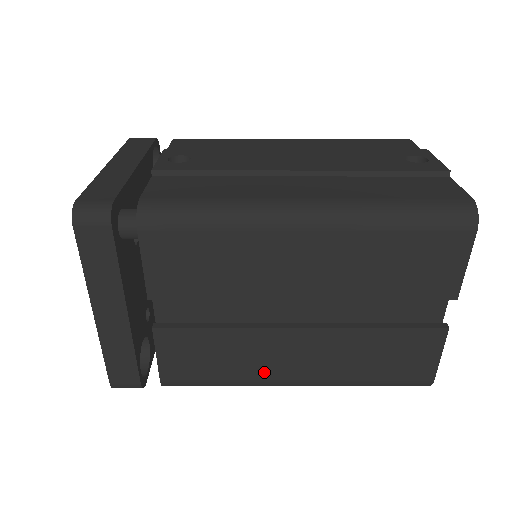
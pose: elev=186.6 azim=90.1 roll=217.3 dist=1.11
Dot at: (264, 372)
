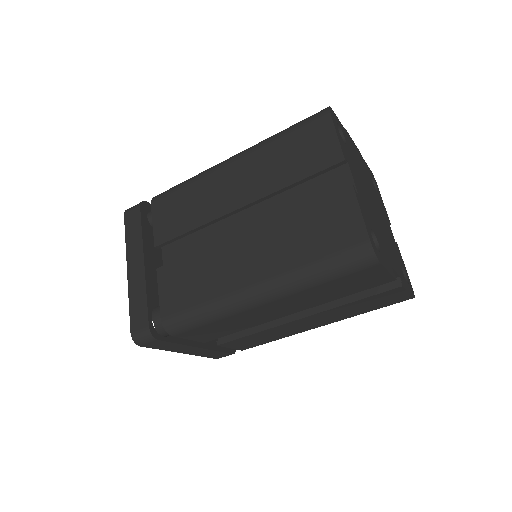
Dot at: (228, 283)
